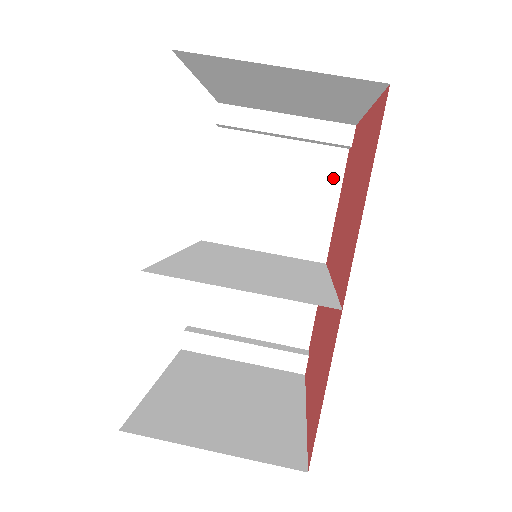
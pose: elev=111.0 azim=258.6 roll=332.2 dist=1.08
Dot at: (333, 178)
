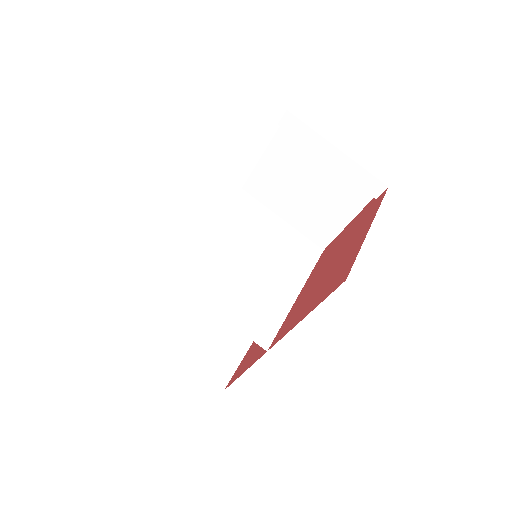
Dot at: (357, 202)
